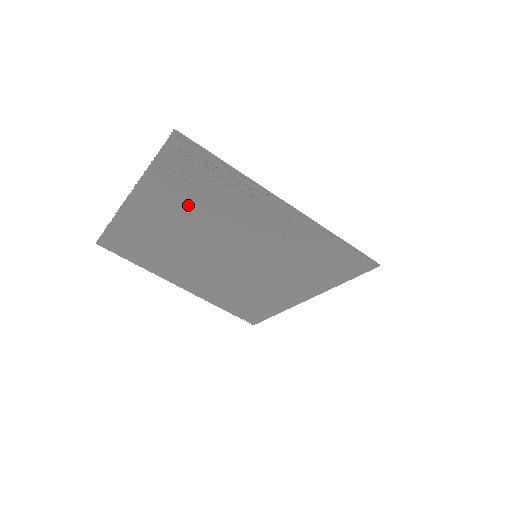
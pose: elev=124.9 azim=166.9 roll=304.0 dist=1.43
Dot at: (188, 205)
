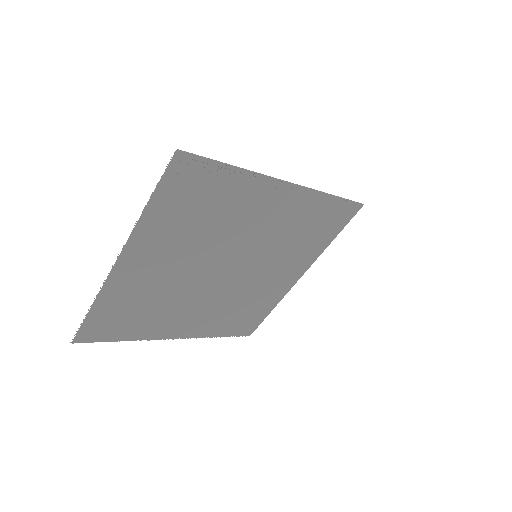
Dot at: (188, 234)
